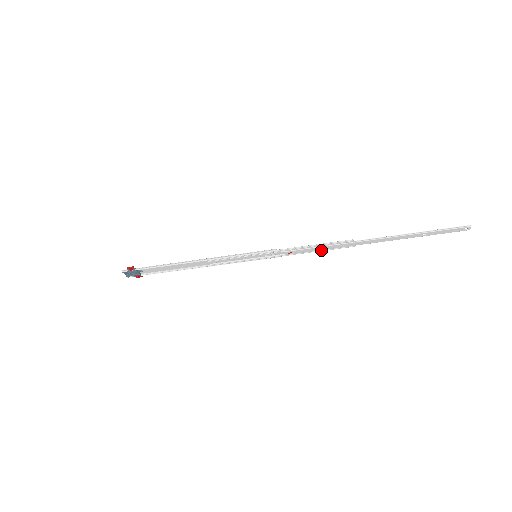
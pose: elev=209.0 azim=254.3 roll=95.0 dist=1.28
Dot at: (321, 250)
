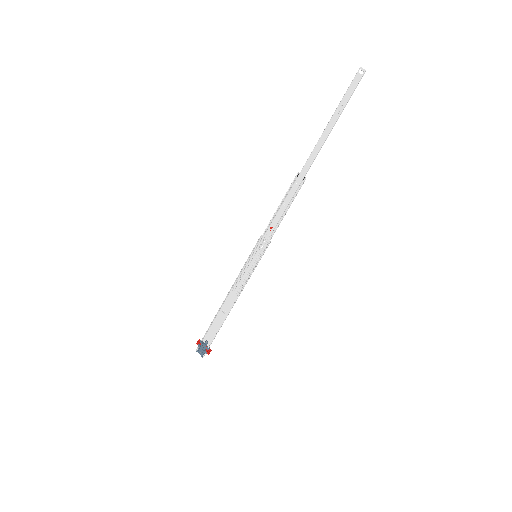
Dot at: (288, 206)
